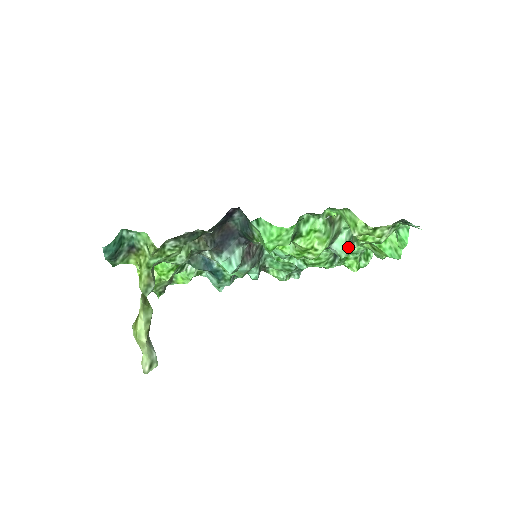
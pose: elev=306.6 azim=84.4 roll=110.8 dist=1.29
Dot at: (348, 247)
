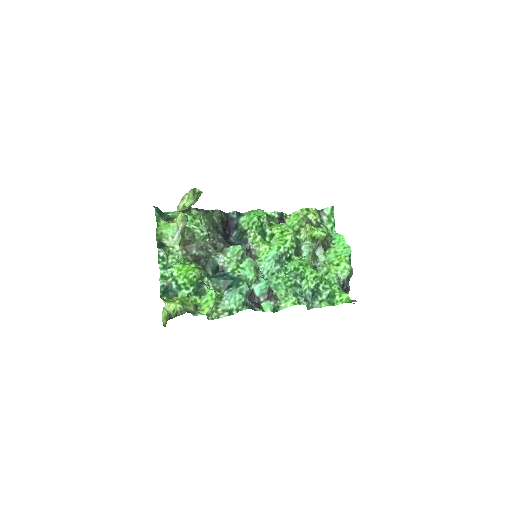
Dot at: occluded
